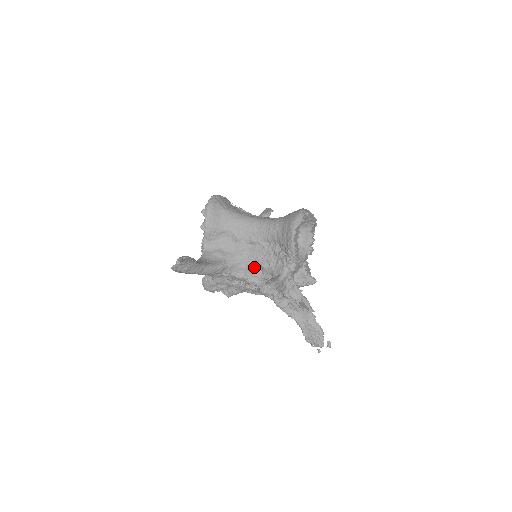
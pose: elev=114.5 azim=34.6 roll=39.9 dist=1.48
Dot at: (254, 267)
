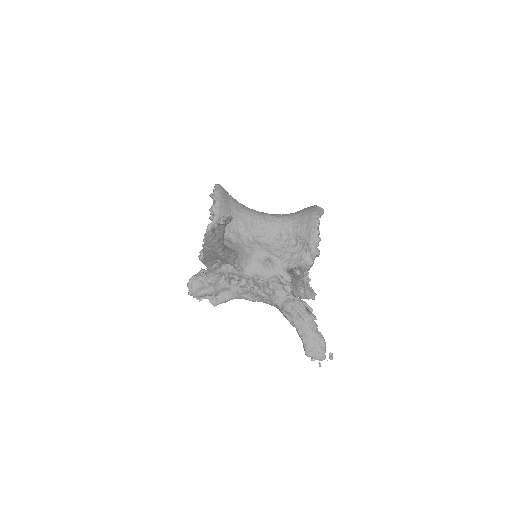
Dot at: (263, 262)
